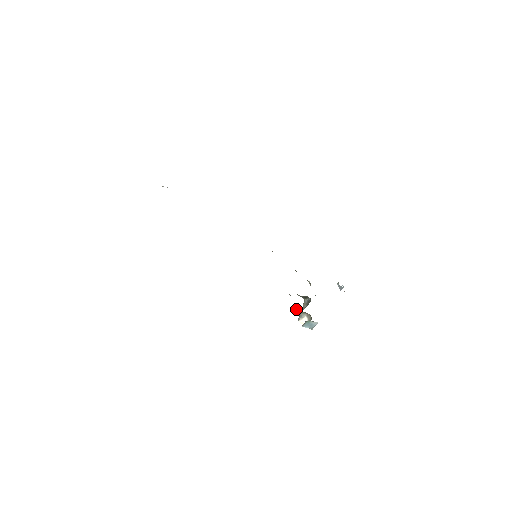
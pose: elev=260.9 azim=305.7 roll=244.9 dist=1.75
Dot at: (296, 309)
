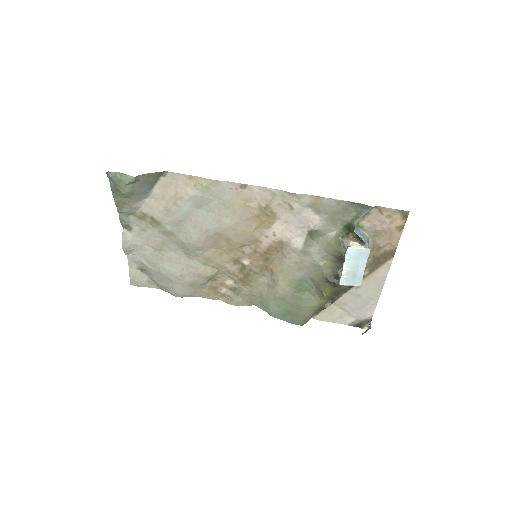
Dot at: (335, 245)
